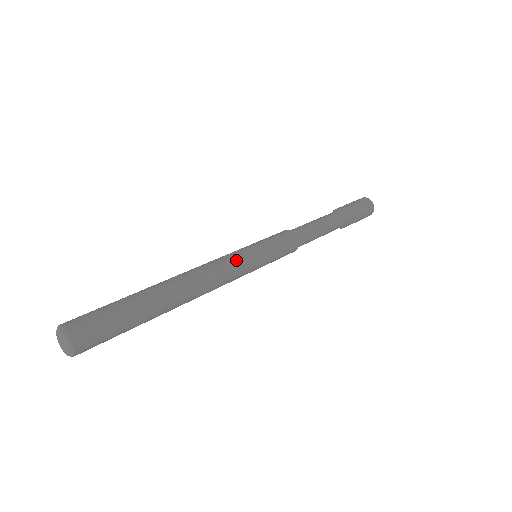
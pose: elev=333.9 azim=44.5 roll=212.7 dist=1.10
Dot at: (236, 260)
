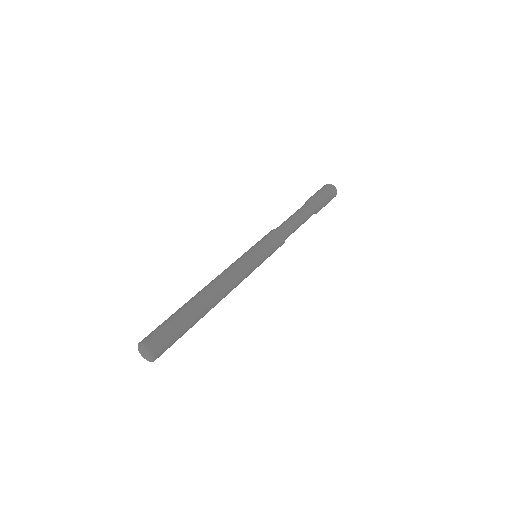
Dot at: (248, 272)
